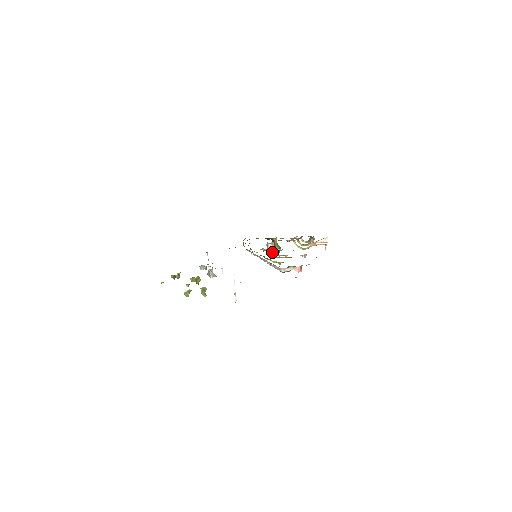
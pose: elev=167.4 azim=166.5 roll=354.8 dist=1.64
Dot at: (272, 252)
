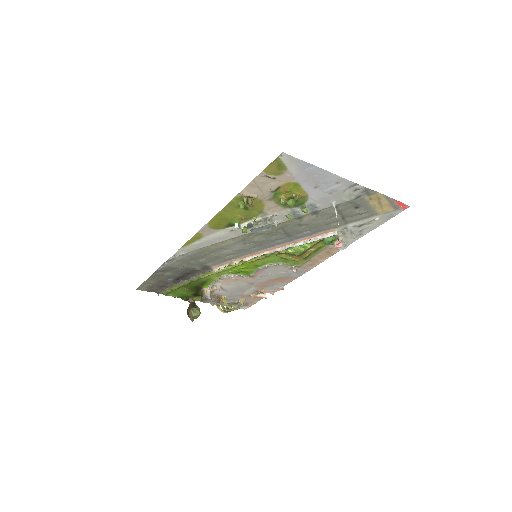
Dot at: (190, 314)
